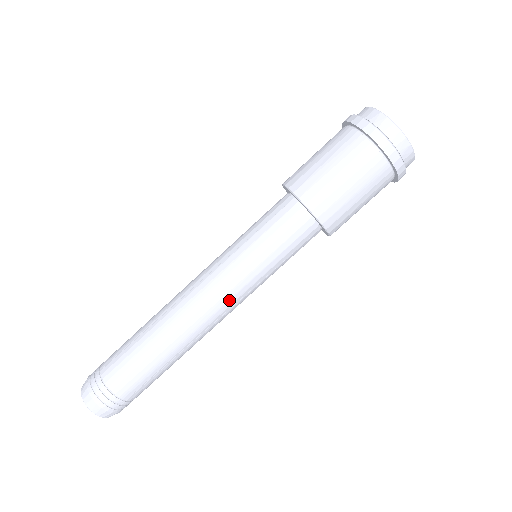
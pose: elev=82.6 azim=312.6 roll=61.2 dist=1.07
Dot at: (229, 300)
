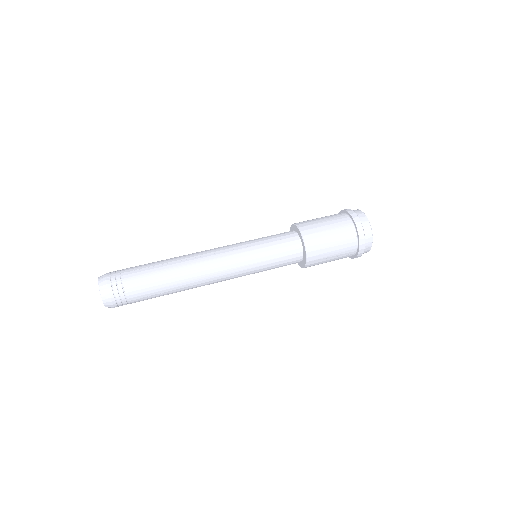
Dot at: (227, 256)
